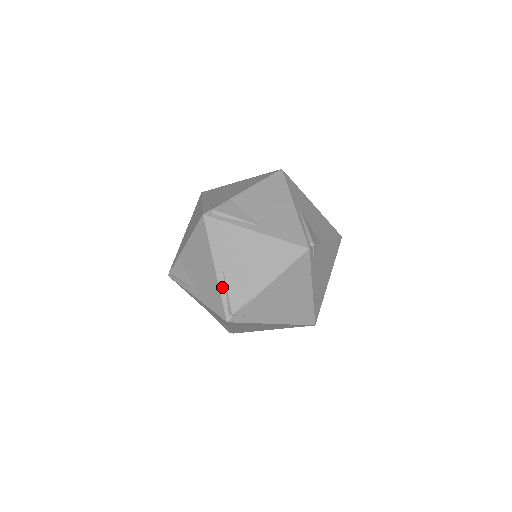
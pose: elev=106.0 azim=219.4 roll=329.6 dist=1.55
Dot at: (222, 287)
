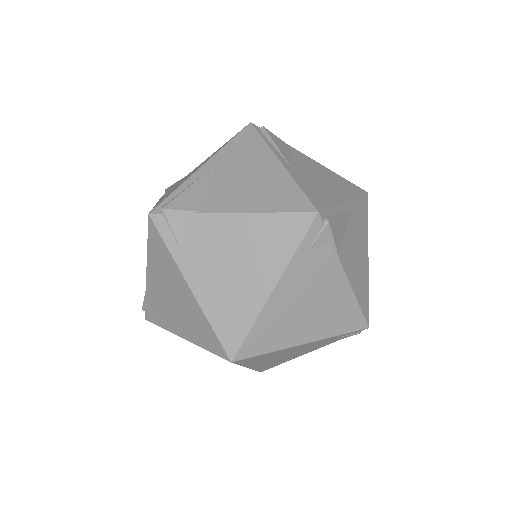
Dot at: (188, 182)
